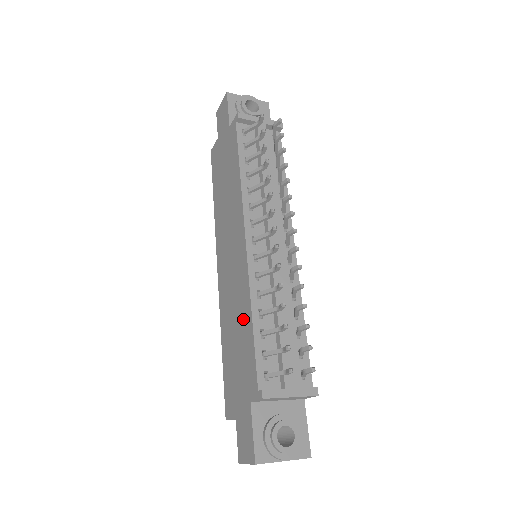
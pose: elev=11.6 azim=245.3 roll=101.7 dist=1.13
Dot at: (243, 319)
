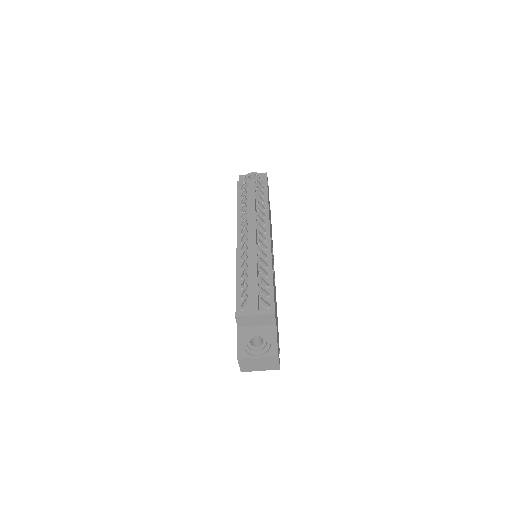
Dot at: occluded
